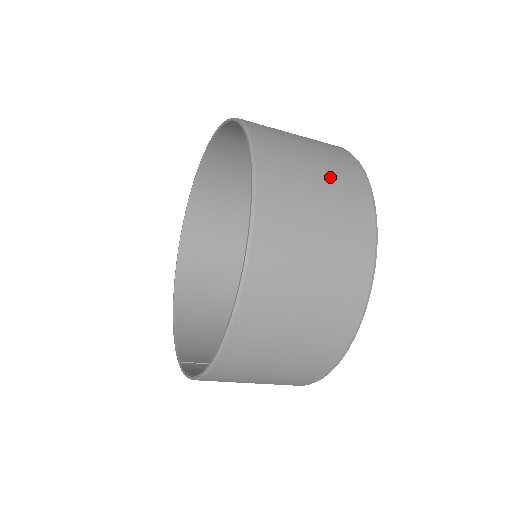
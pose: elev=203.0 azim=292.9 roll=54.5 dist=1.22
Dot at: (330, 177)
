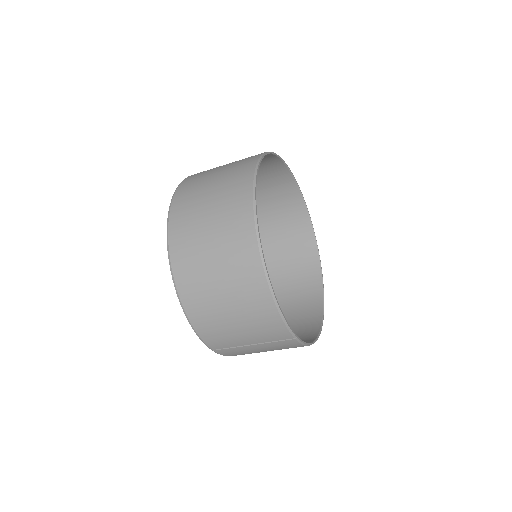
Dot at: occluded
